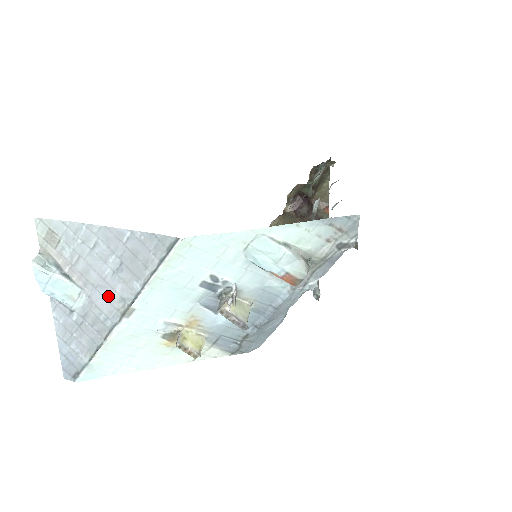
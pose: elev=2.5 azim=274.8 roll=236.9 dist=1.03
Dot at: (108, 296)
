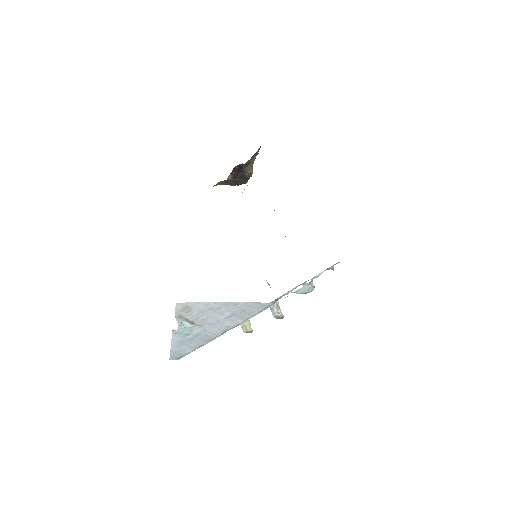
Dot at: (218, 326)
